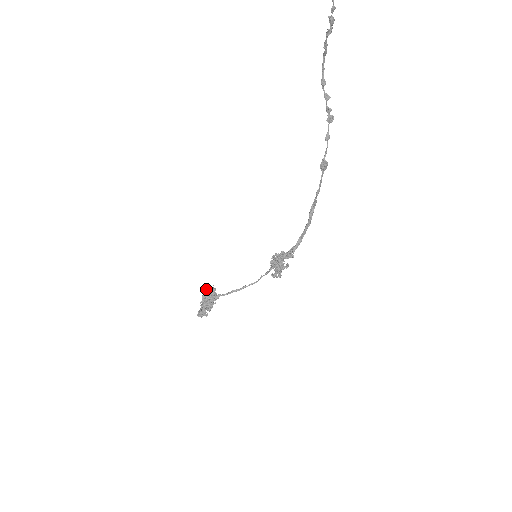
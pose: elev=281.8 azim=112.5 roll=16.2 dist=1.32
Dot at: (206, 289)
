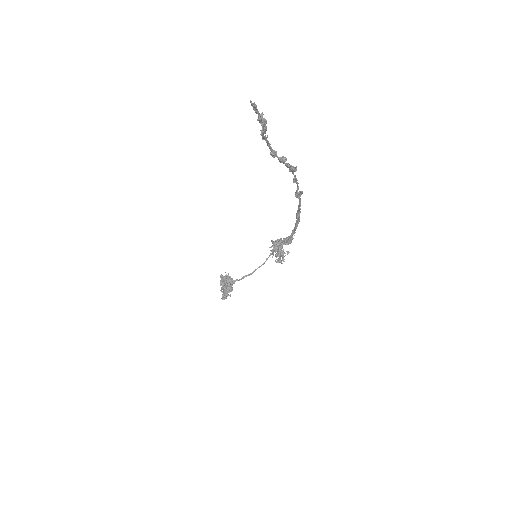
Dot at: (221, 277)
